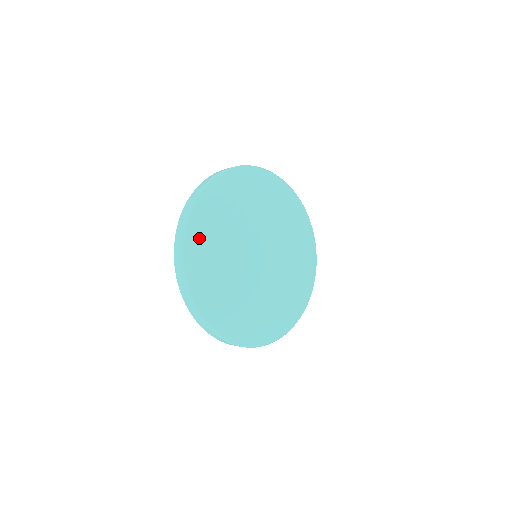
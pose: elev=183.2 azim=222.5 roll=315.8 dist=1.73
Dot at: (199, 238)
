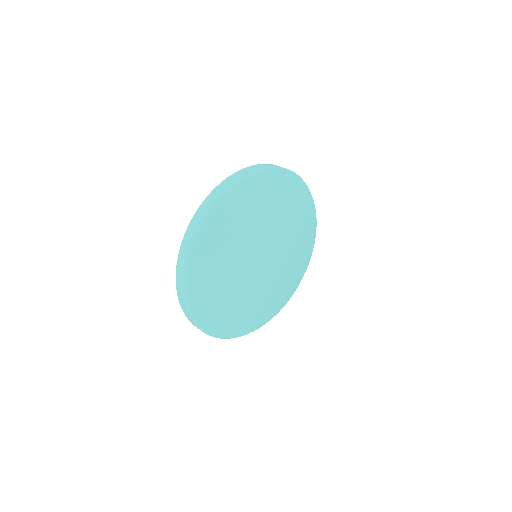
Dot at: (200, 286)
